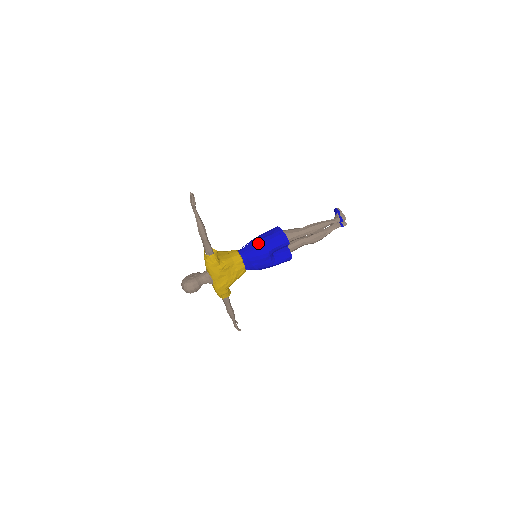
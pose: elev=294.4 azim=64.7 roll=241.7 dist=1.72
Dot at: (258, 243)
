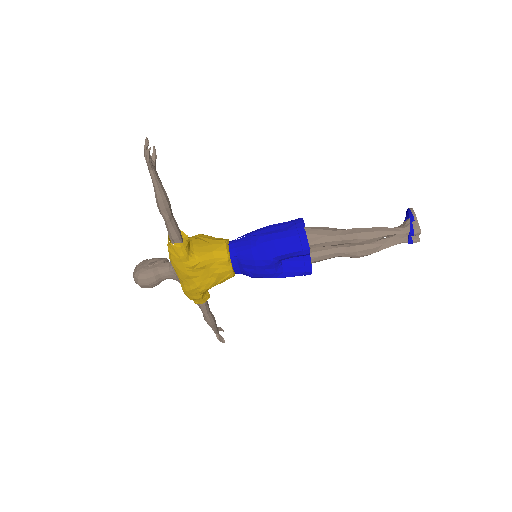
Dot at: (260, 239)
